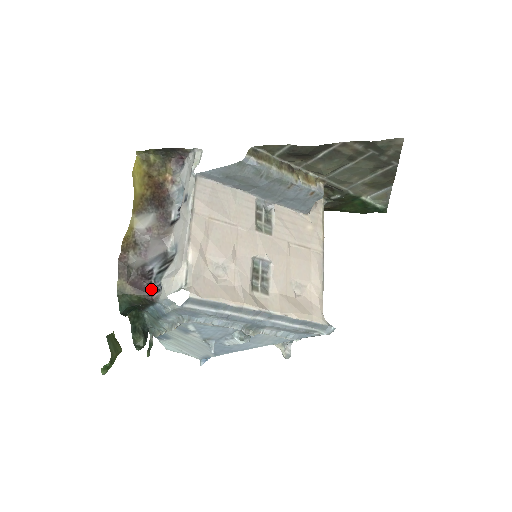
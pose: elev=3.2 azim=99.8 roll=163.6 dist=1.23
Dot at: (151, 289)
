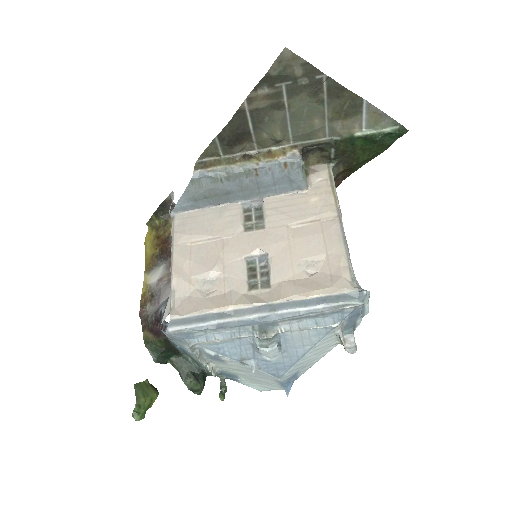
Dot at: (164, 329)
